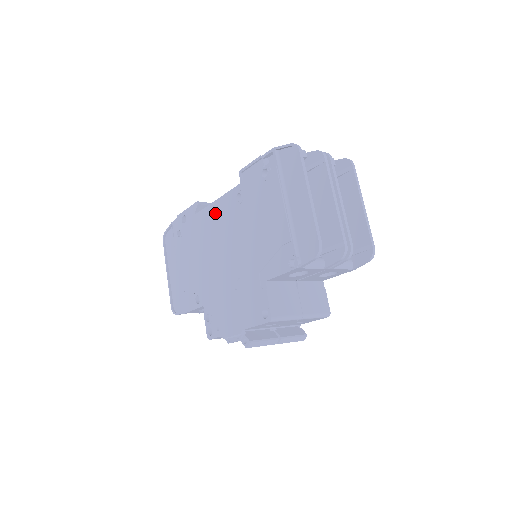
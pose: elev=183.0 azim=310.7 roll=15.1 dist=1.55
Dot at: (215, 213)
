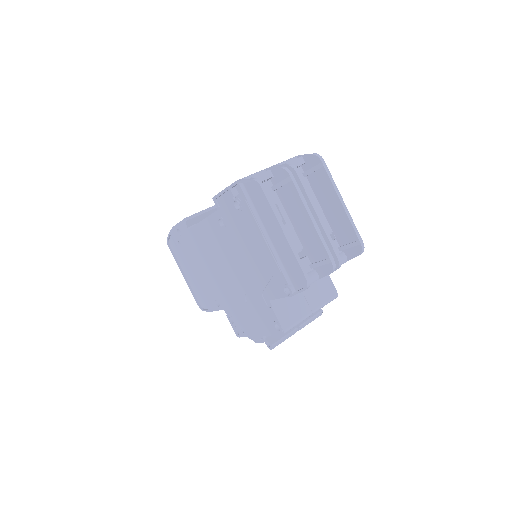
Dot at: (205, 233)
